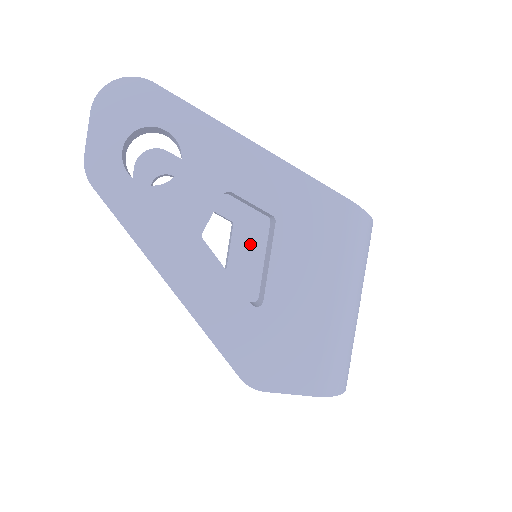
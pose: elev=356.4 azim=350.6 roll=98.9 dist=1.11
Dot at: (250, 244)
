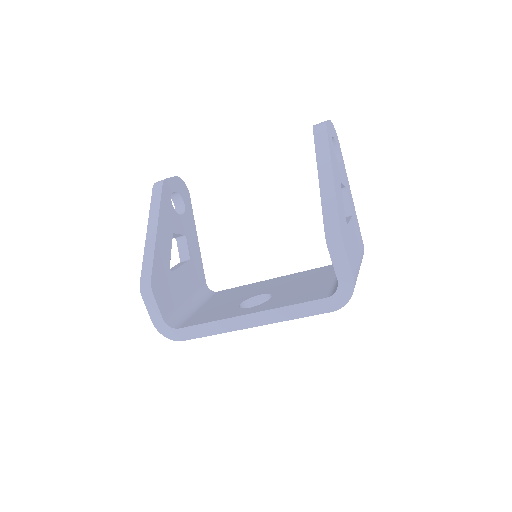
Dot at: (189, 279)
